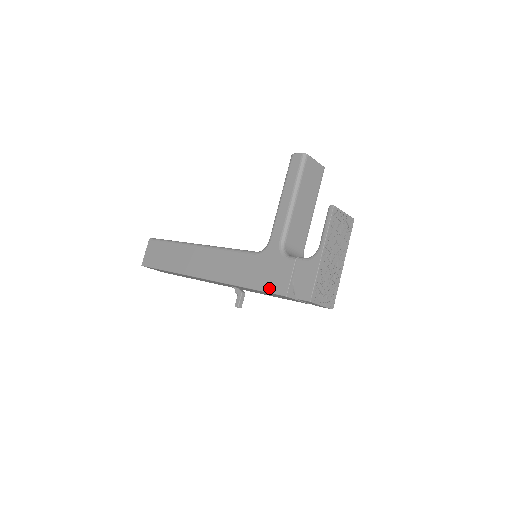
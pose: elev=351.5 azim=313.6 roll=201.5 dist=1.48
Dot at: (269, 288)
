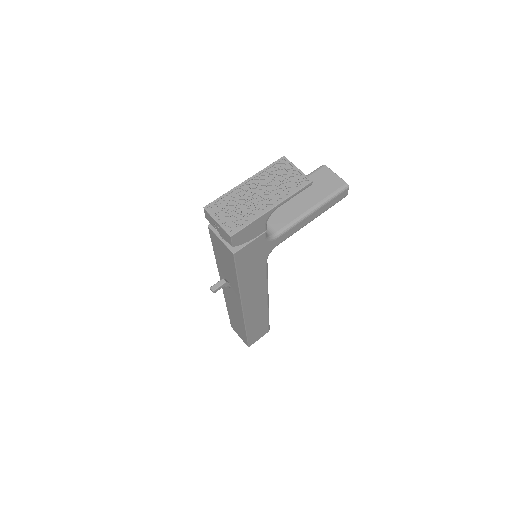
Dot at: occluded
